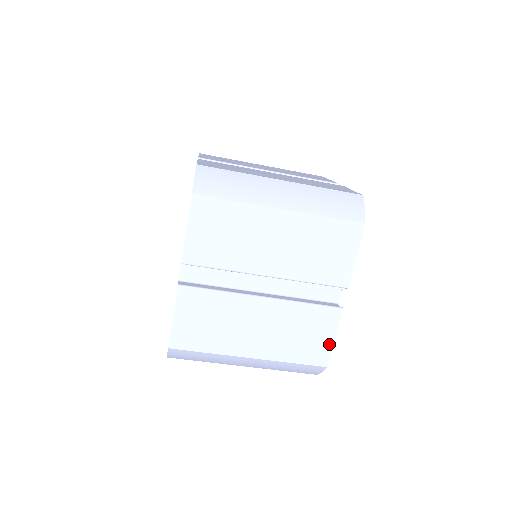
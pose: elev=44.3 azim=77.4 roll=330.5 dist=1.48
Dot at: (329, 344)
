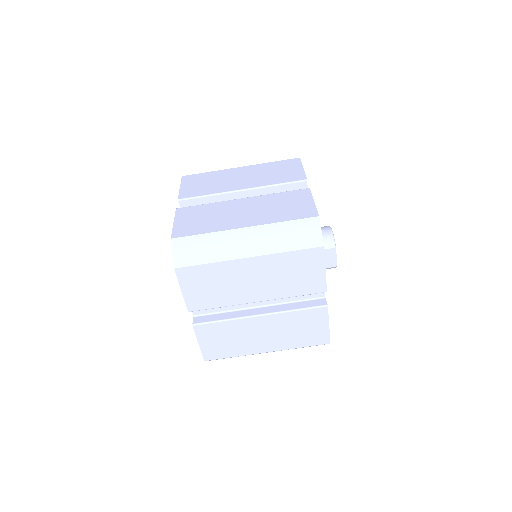
Dot at: (326, 330)
